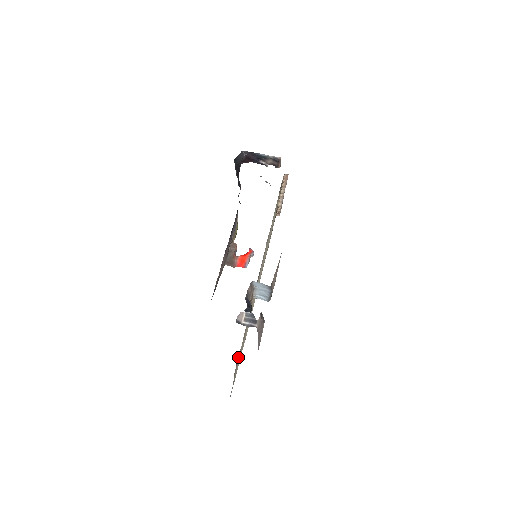
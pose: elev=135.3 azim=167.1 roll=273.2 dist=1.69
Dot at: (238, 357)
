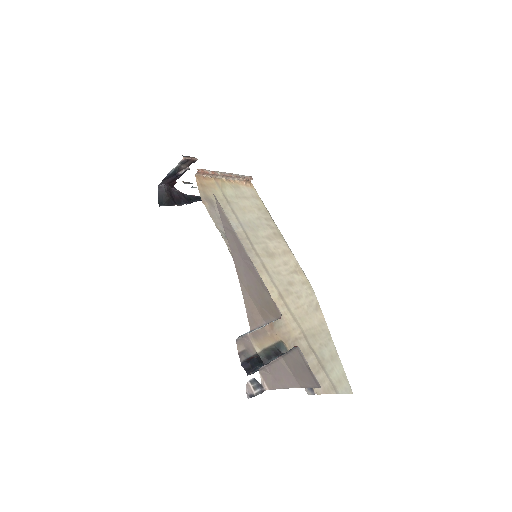
Dot at: occluded
